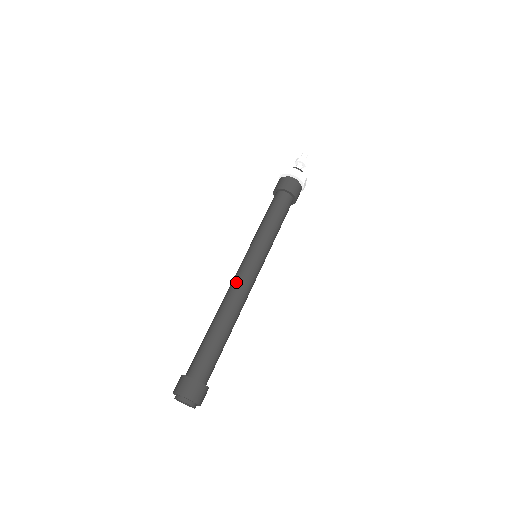
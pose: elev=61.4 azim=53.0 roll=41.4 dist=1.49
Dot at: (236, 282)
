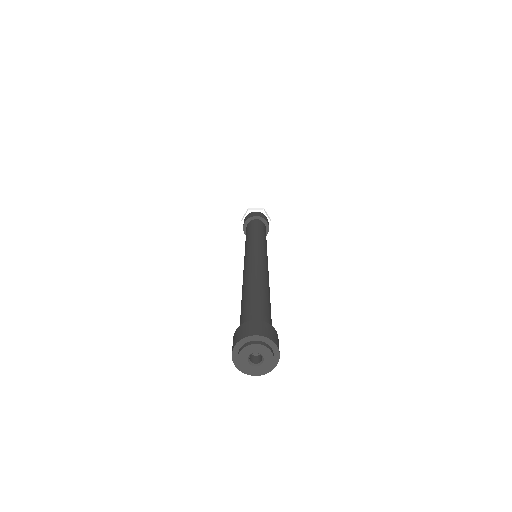
Dot at: (245, 267)
